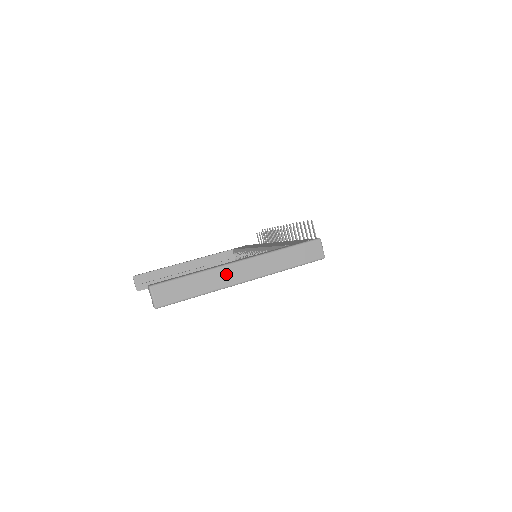
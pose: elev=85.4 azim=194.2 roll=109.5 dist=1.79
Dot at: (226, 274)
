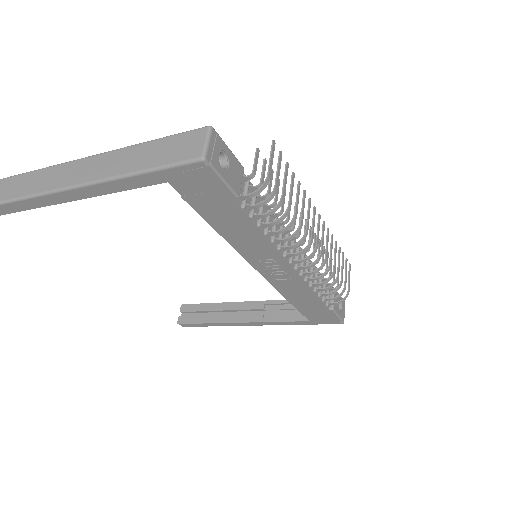
Dot at: (57, 174)
